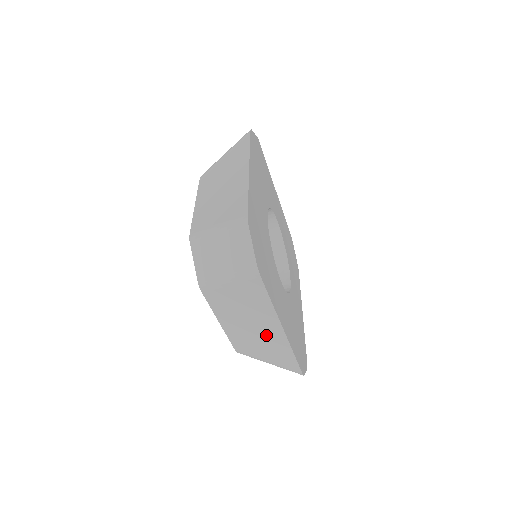
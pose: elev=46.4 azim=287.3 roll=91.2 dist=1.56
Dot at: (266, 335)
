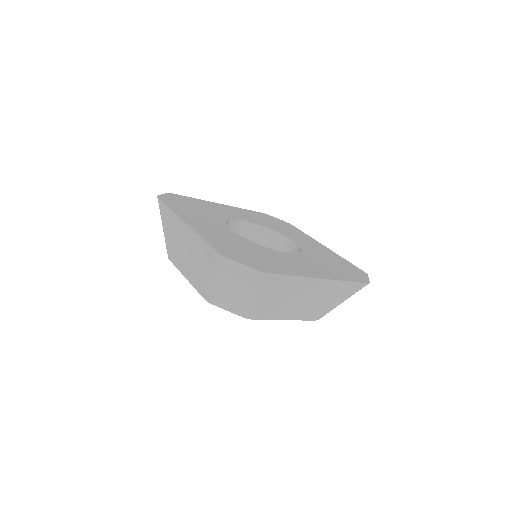
Dot at: (190, 245)
